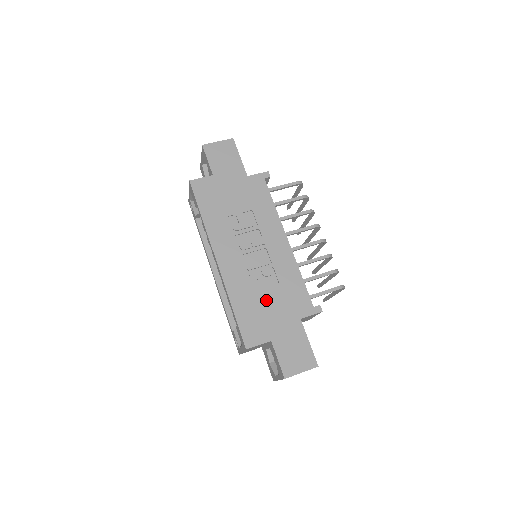
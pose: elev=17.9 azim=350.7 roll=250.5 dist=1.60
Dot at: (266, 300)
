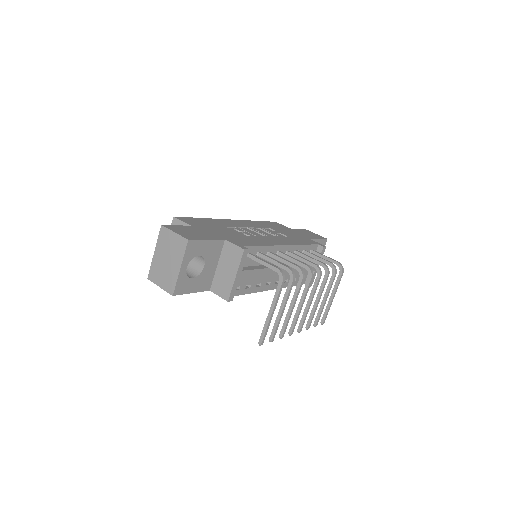
Dot at: (224, 230)
